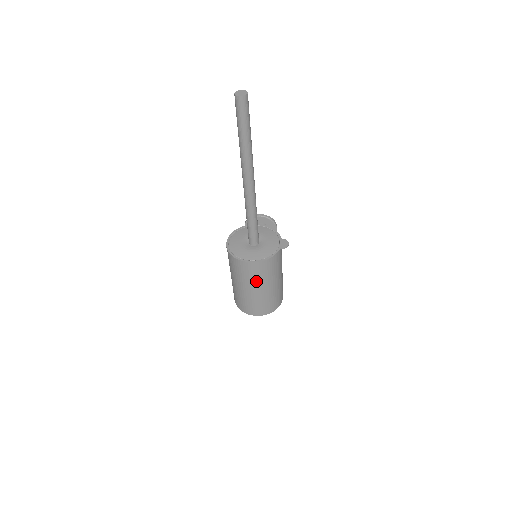
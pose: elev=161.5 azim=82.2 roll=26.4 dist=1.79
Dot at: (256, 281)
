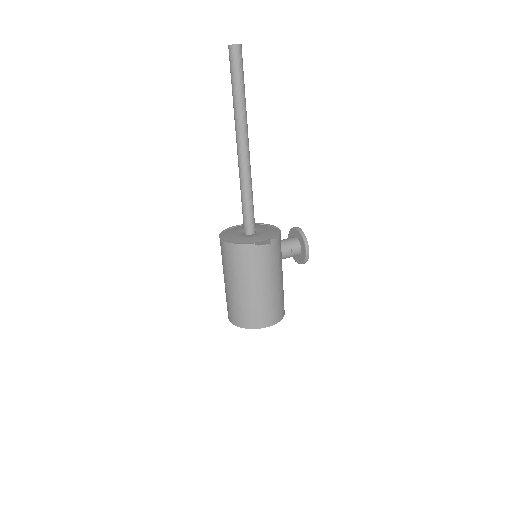
Dot at: (226, 269)
